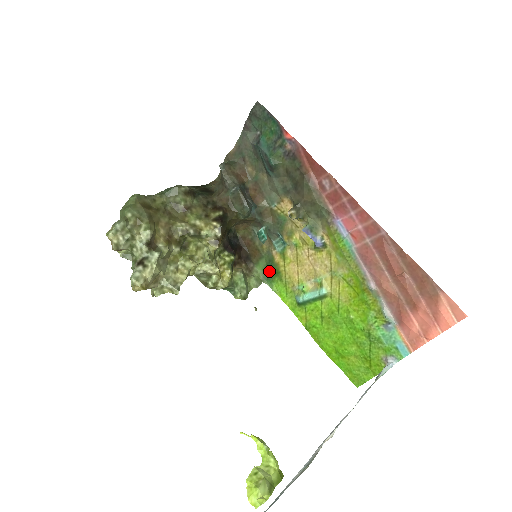
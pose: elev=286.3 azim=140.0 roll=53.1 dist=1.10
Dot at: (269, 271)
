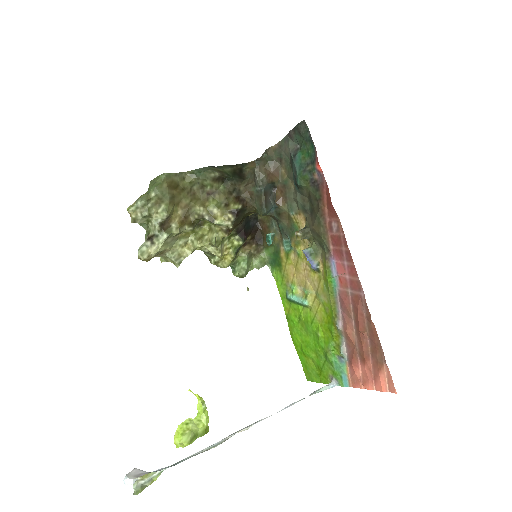
Dot at: (274, 259)
